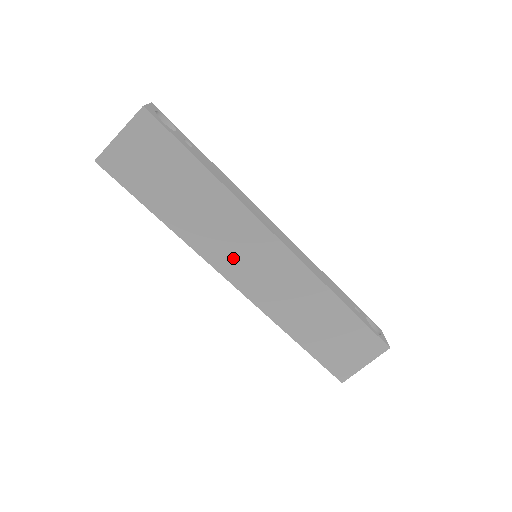
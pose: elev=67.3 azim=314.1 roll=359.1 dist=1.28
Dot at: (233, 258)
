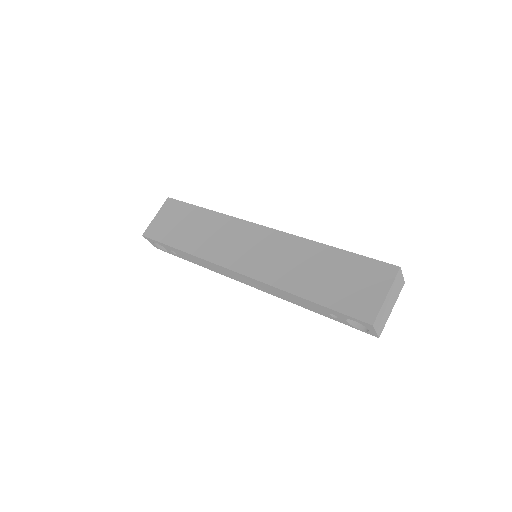
Dot at: (232, 253)
